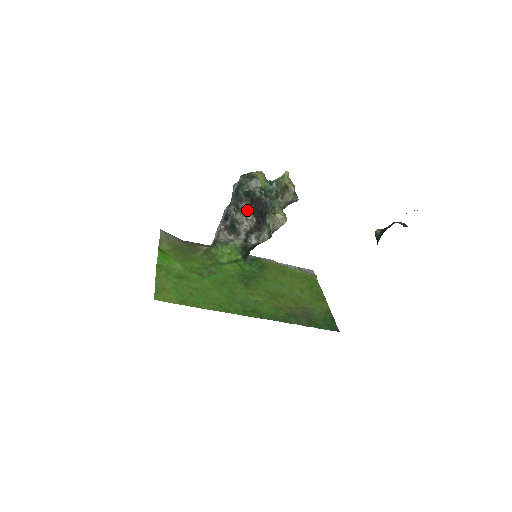
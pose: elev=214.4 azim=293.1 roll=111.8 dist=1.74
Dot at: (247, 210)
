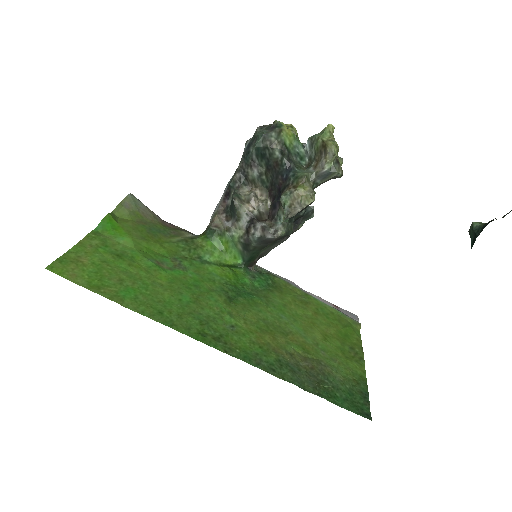
Dot at: (260, 184)
